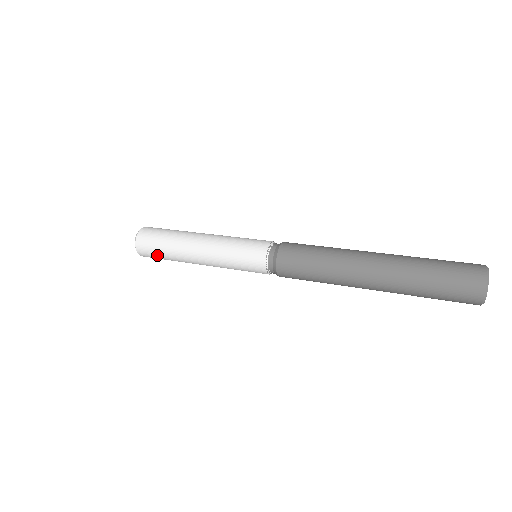
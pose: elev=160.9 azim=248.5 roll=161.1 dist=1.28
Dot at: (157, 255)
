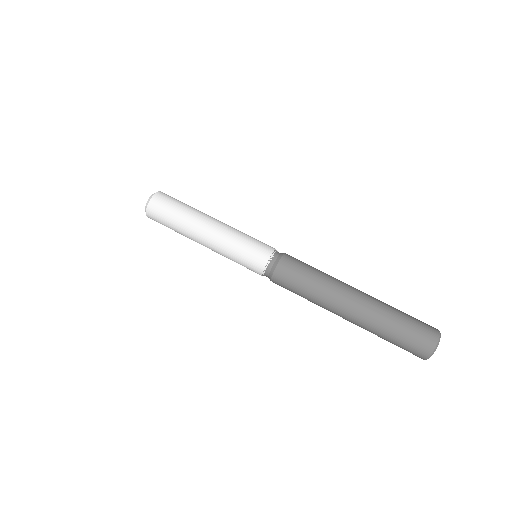
Dot at: (165, 225)
